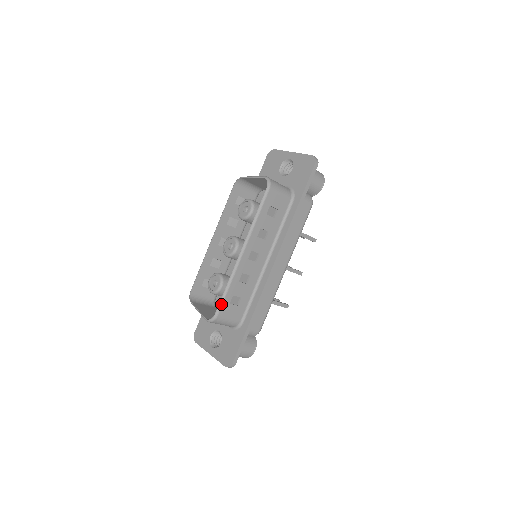
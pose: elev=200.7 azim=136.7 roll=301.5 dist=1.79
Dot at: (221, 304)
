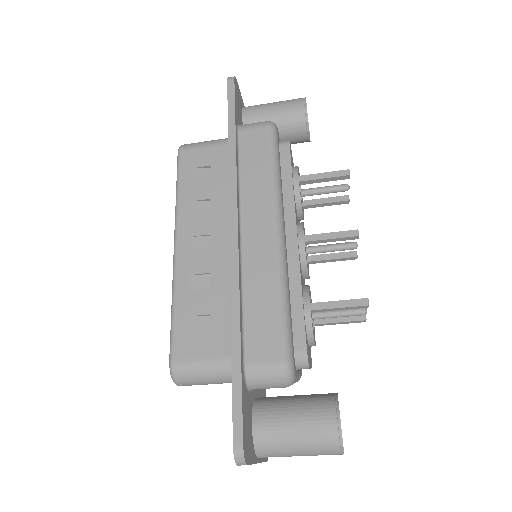
Dot at: (171, 339)
